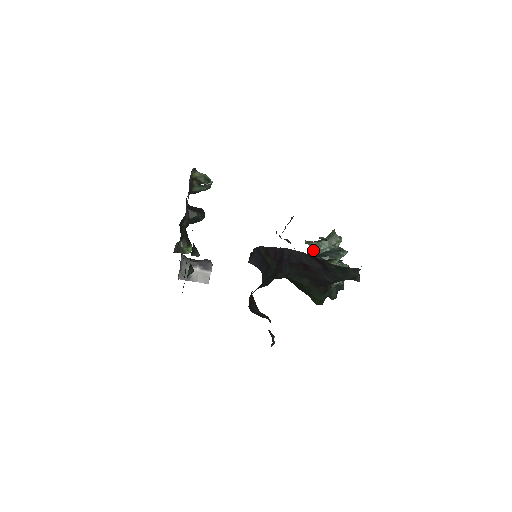
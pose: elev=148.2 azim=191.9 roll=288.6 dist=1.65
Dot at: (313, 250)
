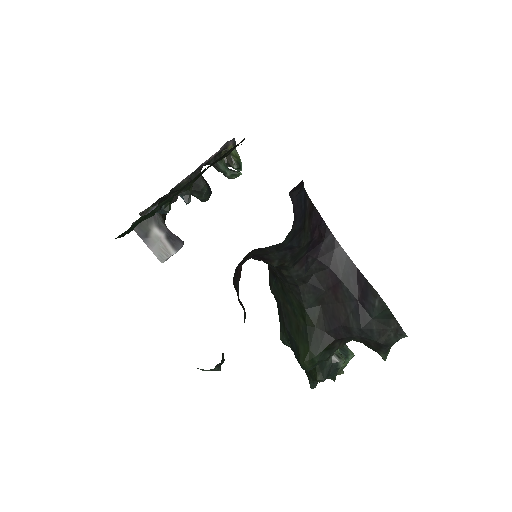
Dot at: occluded
